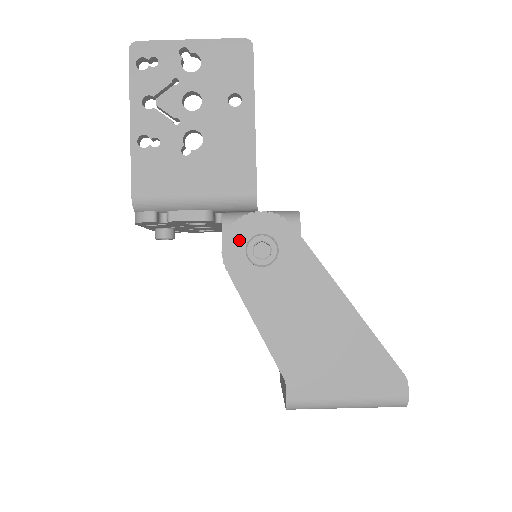
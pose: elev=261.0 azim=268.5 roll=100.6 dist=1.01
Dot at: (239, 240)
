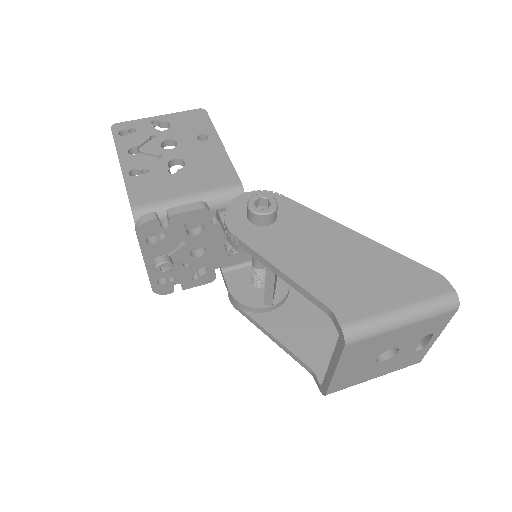
Dot at: (238, 213)
